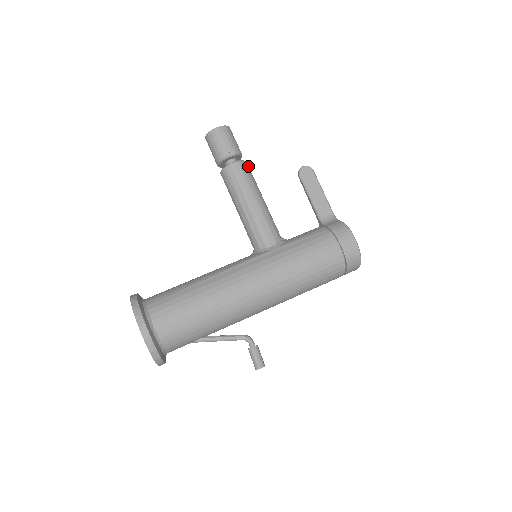
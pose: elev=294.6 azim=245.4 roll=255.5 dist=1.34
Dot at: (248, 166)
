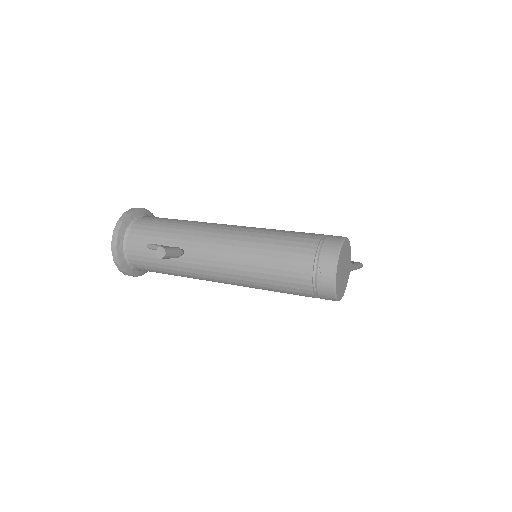
Dot at: occluded
